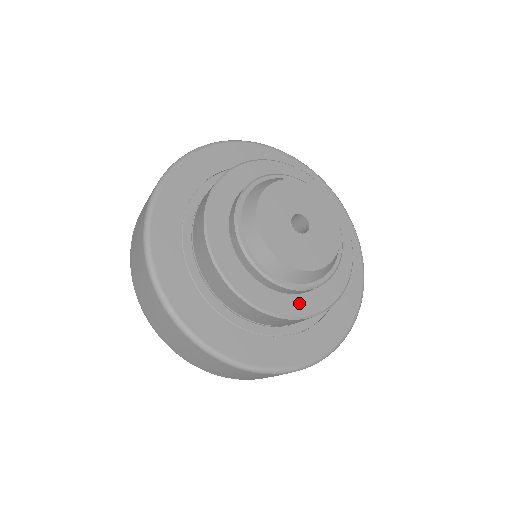
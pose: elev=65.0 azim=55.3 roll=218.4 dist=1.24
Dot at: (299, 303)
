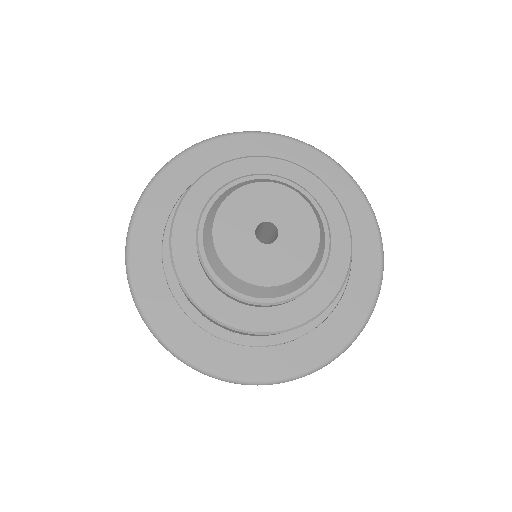
Dot at: (278, 316)
